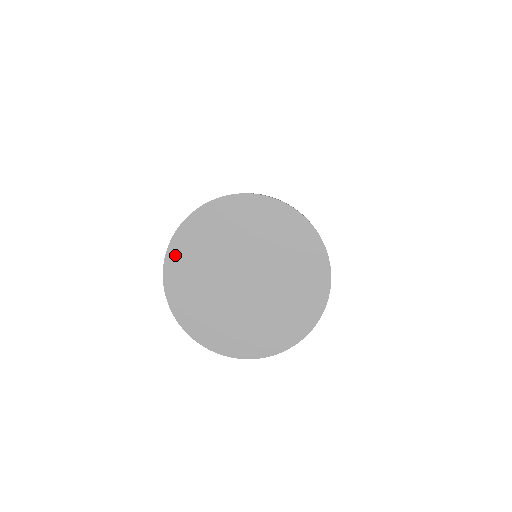
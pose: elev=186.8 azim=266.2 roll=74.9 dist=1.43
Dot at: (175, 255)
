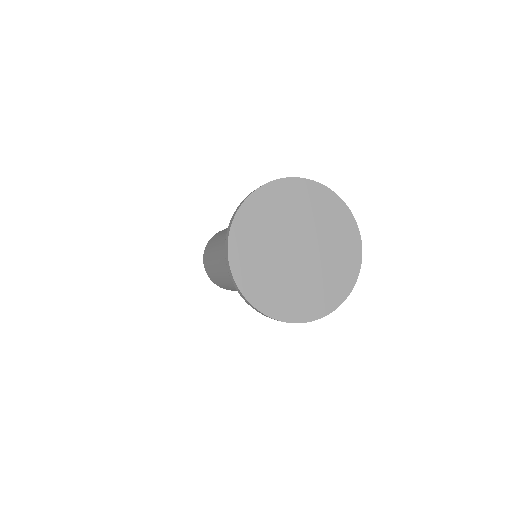
Dot at: (236, 243)
